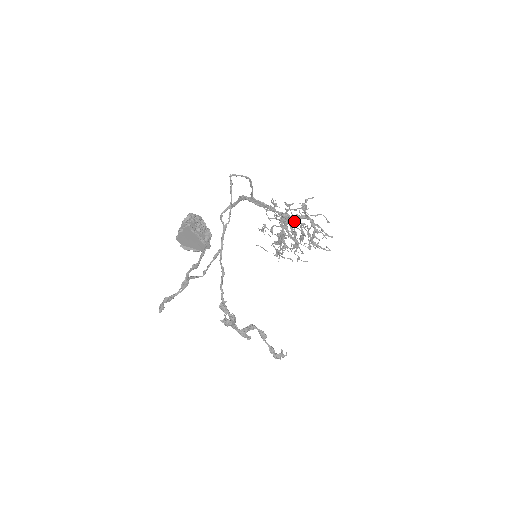
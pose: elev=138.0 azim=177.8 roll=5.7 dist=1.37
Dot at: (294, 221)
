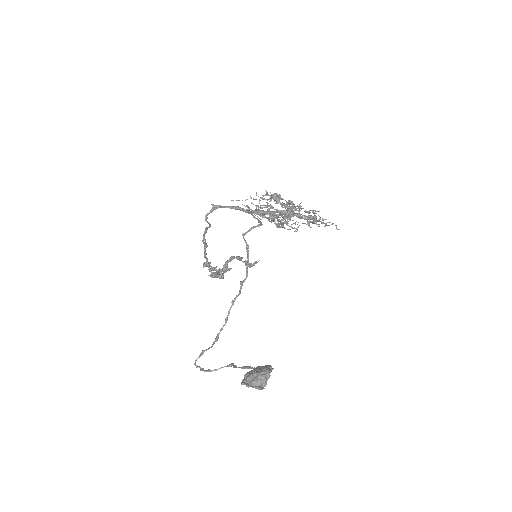
Dot at: (291, 209)
